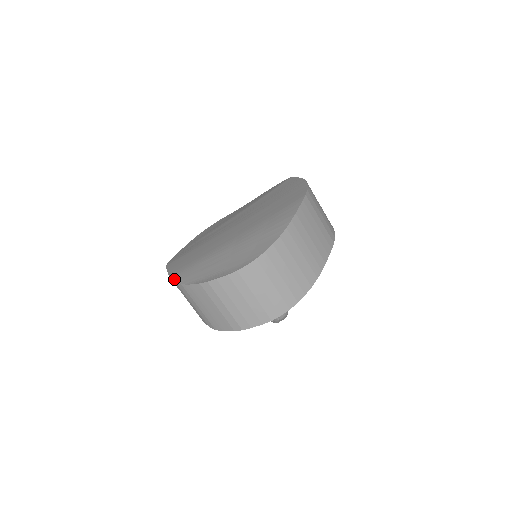
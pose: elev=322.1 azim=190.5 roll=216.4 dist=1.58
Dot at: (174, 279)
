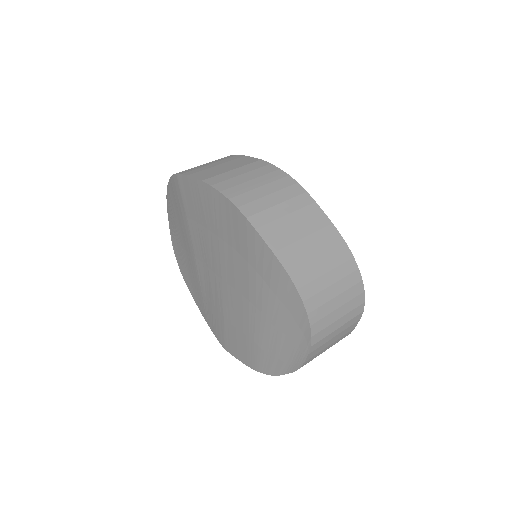
Dot at: occluded
